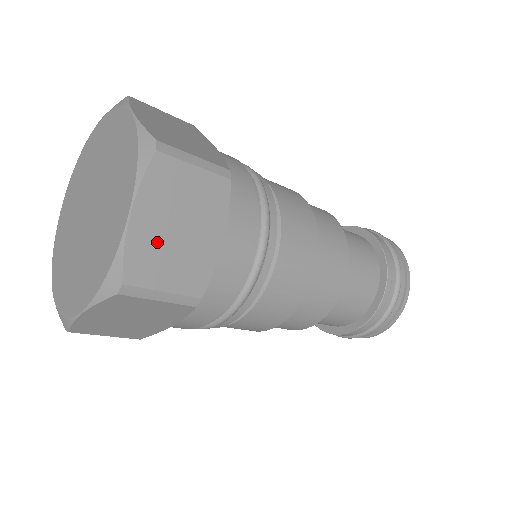
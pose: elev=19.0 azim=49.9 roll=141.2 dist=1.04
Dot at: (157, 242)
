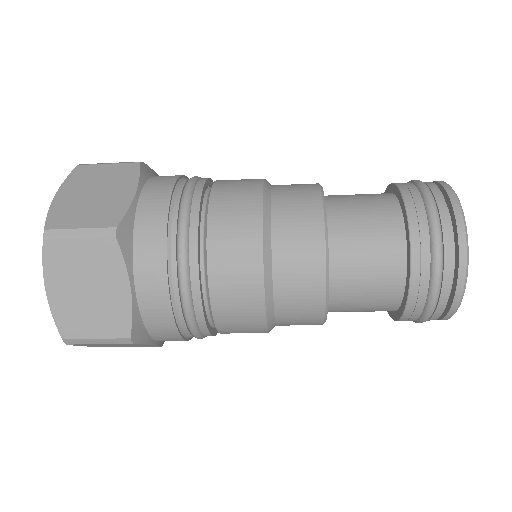
Dot at: (74, 305)
